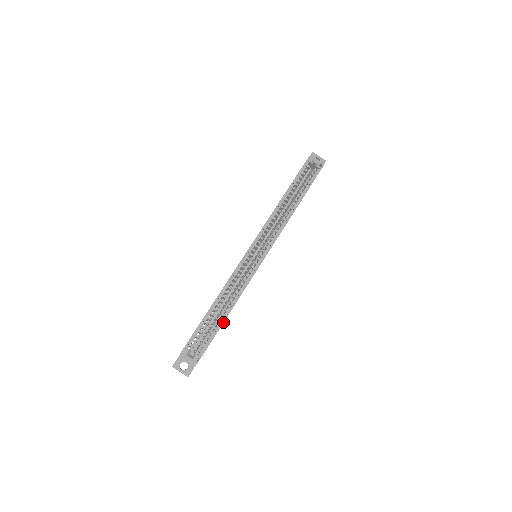
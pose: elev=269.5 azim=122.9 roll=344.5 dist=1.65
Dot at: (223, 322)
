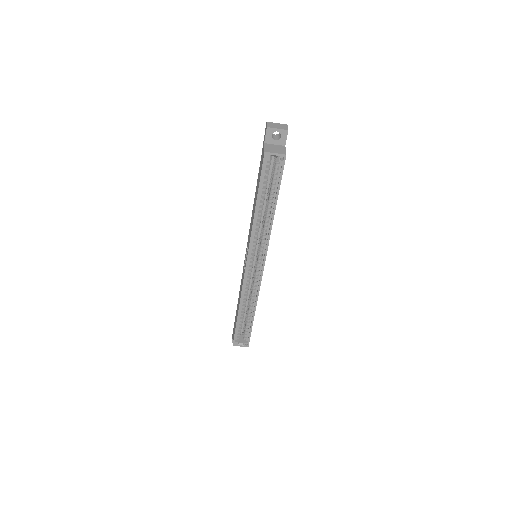
Dot at: (253, 320)
